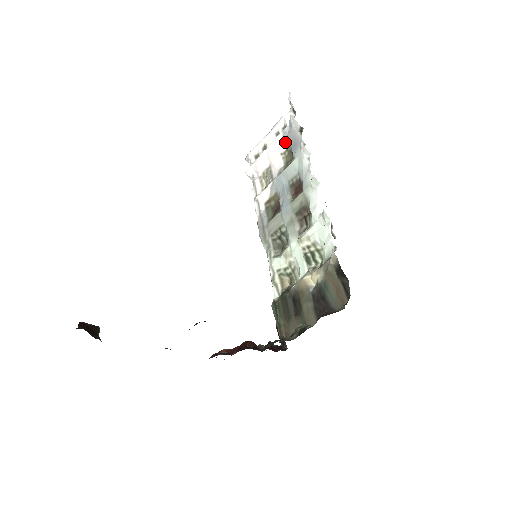
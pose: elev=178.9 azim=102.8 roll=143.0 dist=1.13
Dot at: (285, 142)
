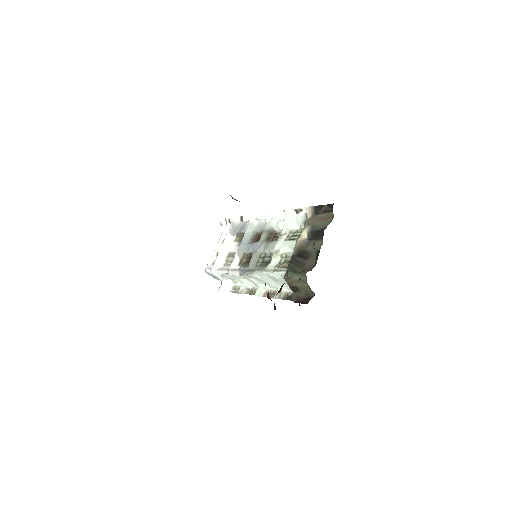
Dot at: (233, 235)
